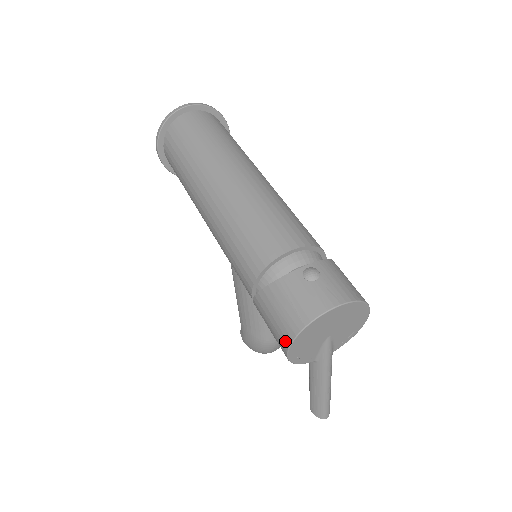
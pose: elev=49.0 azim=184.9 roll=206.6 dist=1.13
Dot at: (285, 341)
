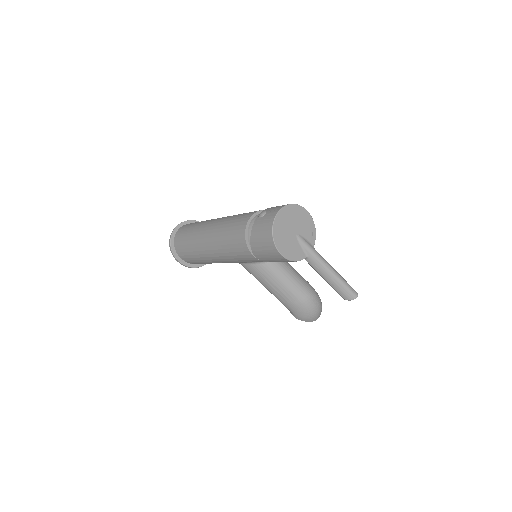
Dot at: (273, 248)
